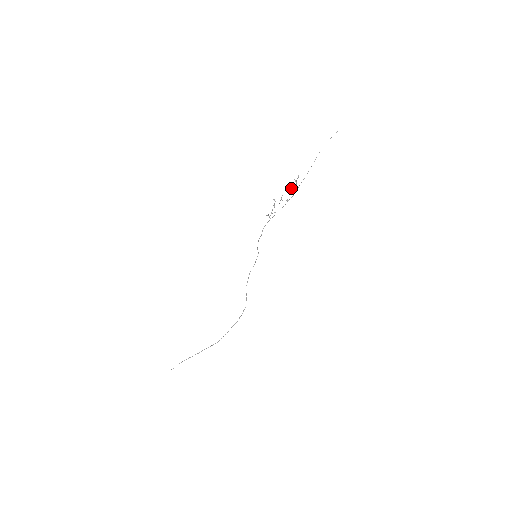
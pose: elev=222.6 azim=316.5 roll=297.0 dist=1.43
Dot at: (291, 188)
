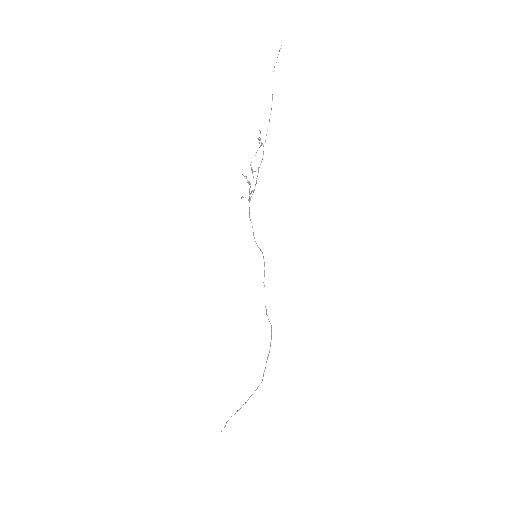
Dot at: occluded
